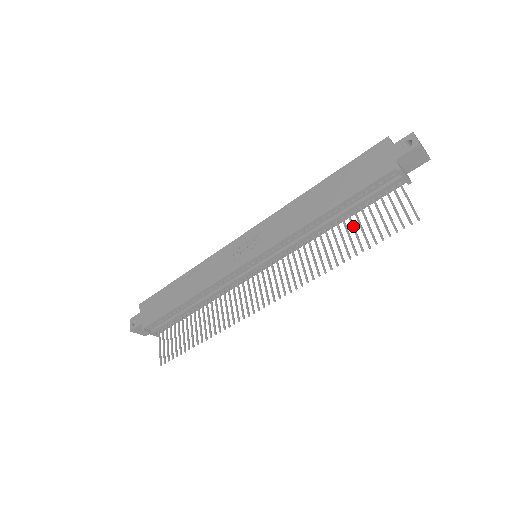
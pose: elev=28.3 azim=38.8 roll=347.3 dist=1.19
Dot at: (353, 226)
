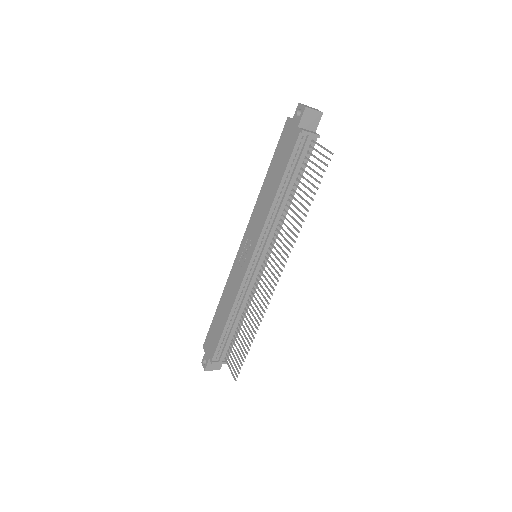
Dot at: (300, 189)
